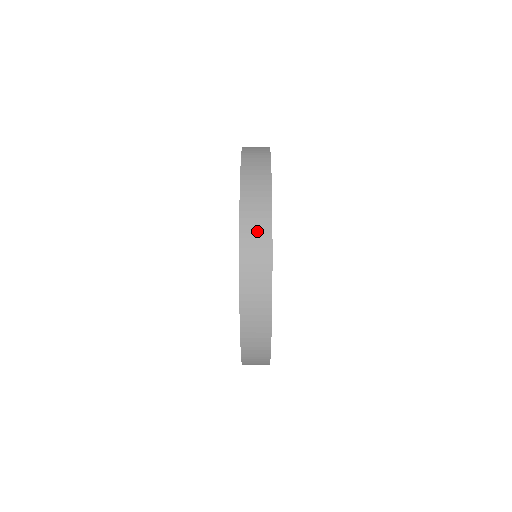
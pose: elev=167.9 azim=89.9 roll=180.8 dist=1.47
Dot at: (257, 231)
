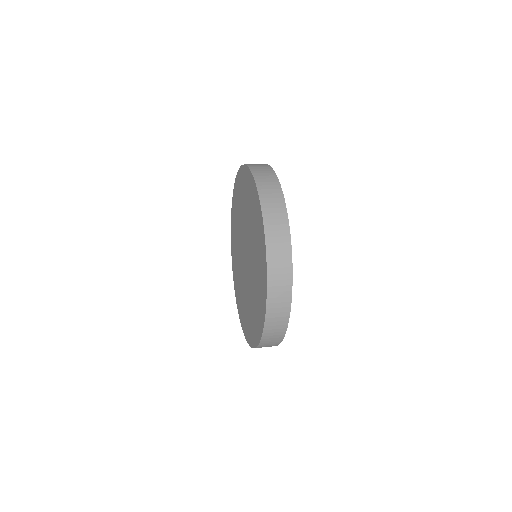
Dot at: (281, 272)
